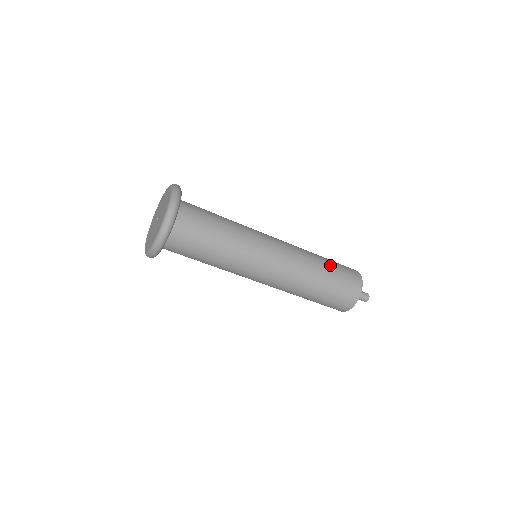
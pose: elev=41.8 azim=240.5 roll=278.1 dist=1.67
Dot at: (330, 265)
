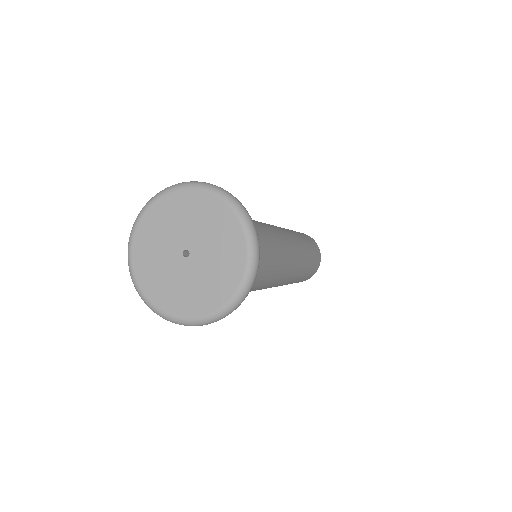
Dot at: (300, 234)
